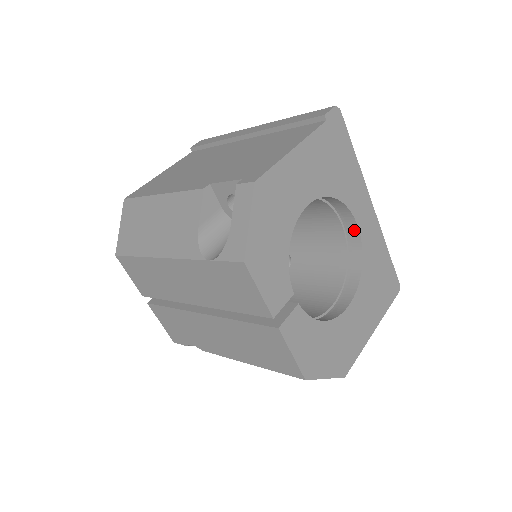
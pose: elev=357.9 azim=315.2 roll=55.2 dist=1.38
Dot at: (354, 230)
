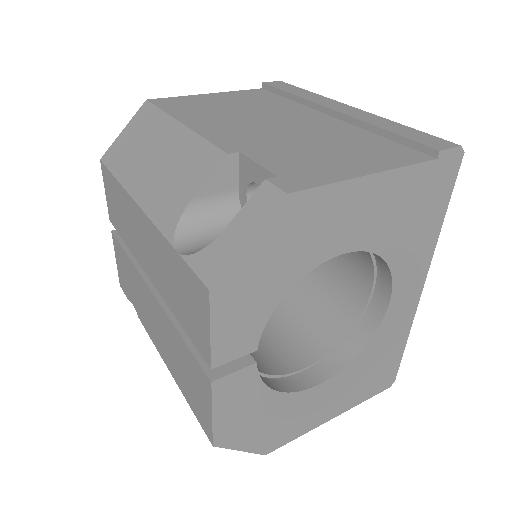
Dot at: (383, 303)
